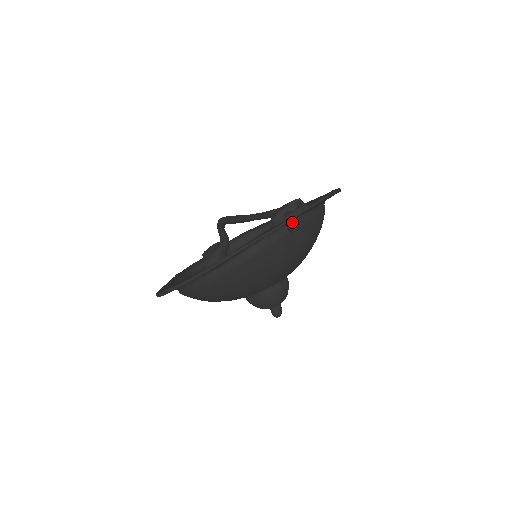
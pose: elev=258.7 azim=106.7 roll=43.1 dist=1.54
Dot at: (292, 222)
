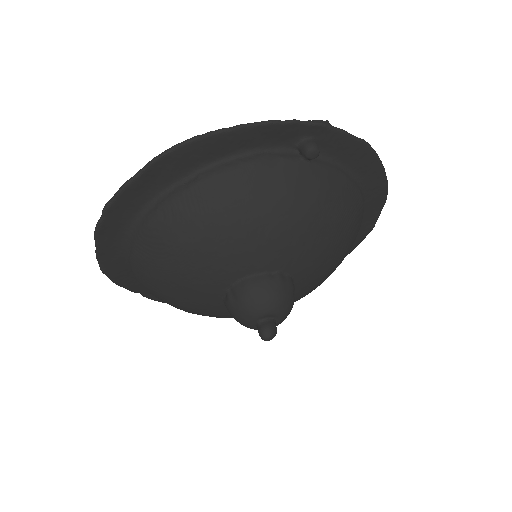
Dot at: (308, 140)
